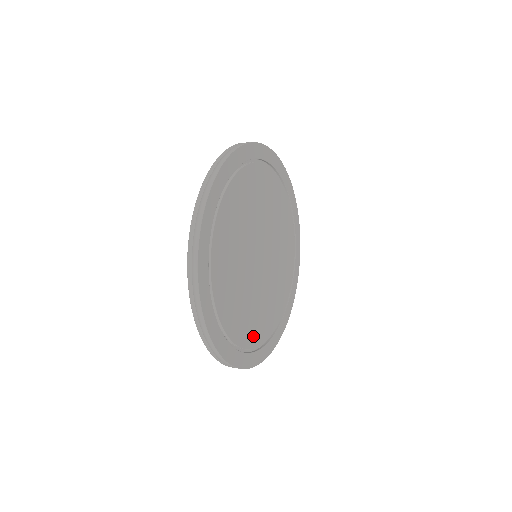
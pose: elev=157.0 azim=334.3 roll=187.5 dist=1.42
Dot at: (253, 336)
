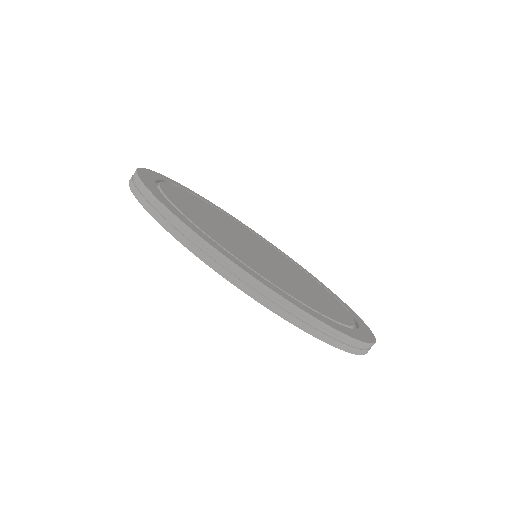
Dot at: (317, 307)
